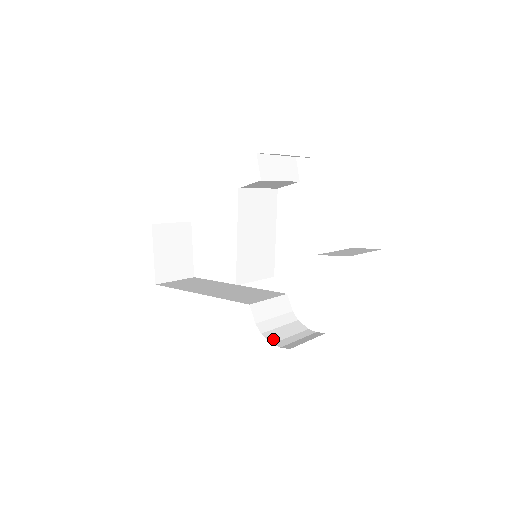
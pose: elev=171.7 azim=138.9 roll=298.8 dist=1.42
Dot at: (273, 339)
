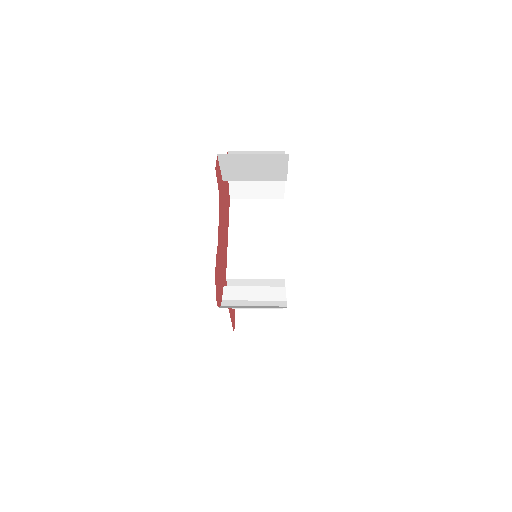
Dot at: (226, 307)
